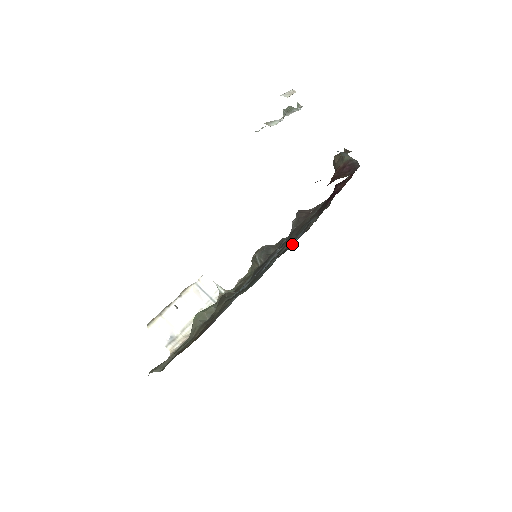
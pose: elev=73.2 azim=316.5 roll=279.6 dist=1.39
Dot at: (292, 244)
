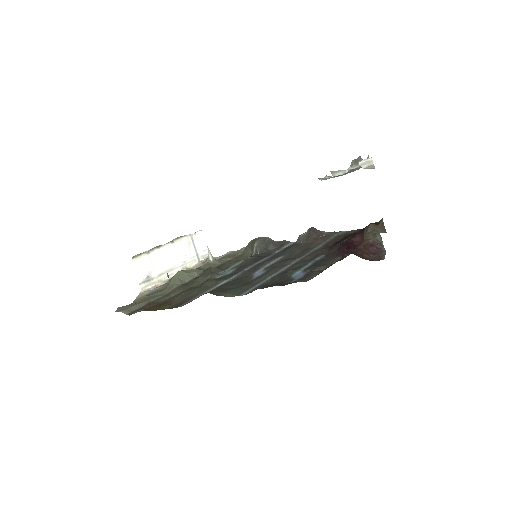
Dot at: (292, 276)
